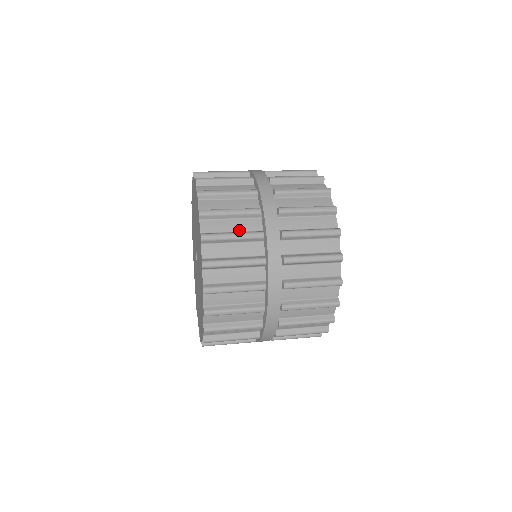
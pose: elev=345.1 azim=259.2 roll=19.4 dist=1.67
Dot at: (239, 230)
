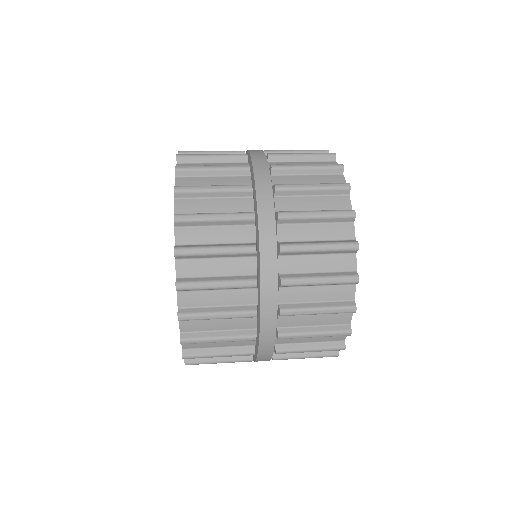
Dot at: occluded
